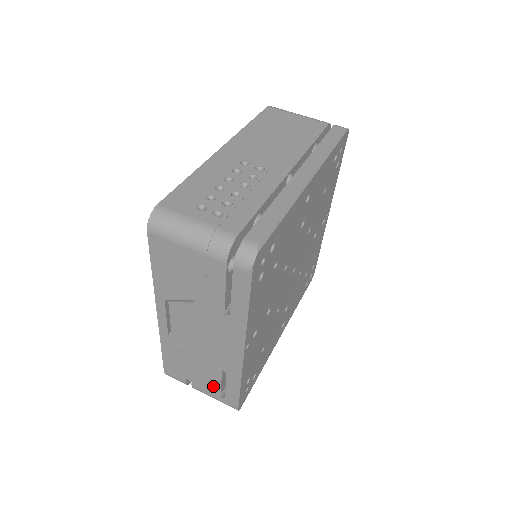
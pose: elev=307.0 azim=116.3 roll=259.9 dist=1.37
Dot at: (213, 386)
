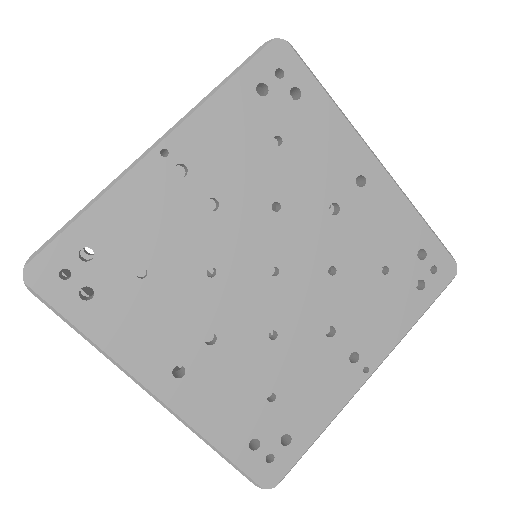
Dot at: occluded
